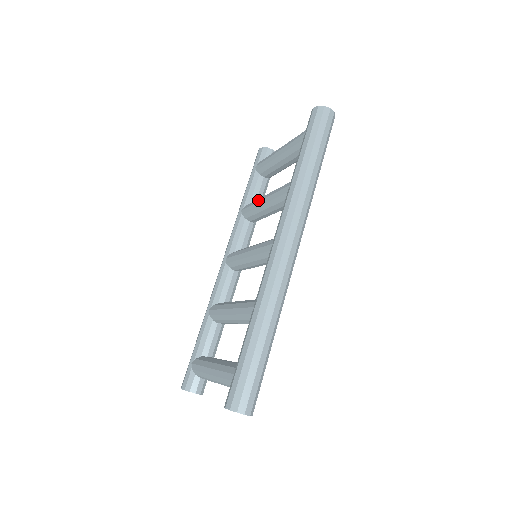
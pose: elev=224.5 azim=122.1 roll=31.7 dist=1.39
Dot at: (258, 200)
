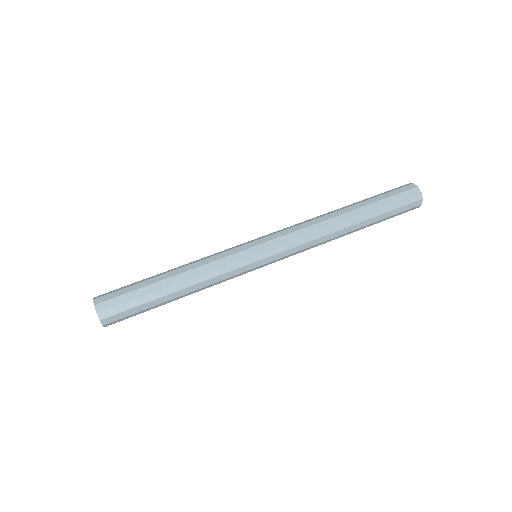
Dot at: occluded
